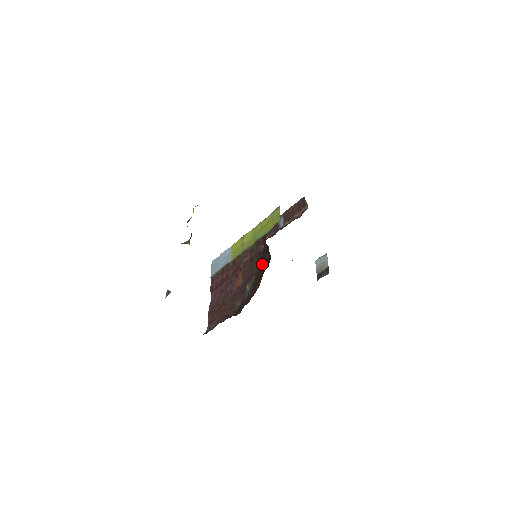
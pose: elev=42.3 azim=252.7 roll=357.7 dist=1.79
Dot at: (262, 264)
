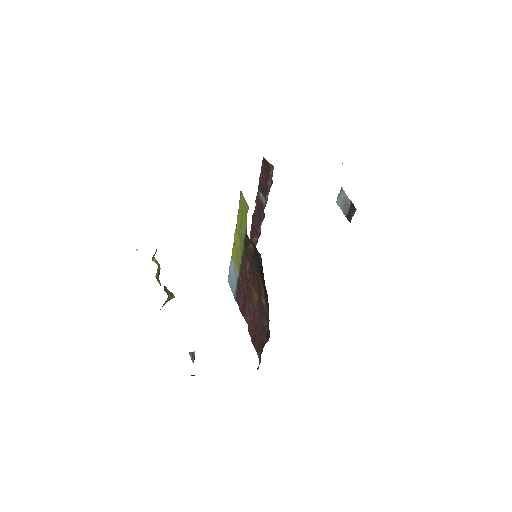
Dot at: (260, 268)
